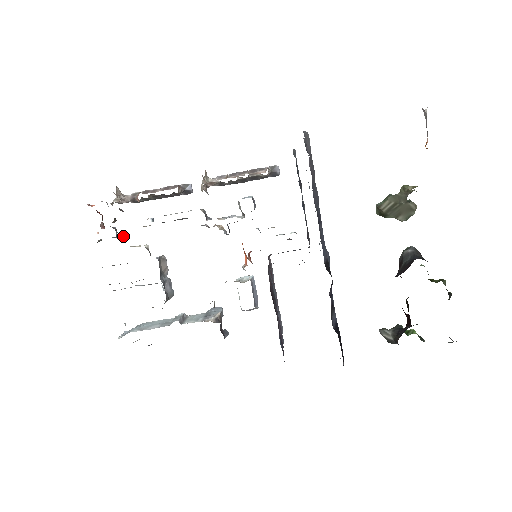
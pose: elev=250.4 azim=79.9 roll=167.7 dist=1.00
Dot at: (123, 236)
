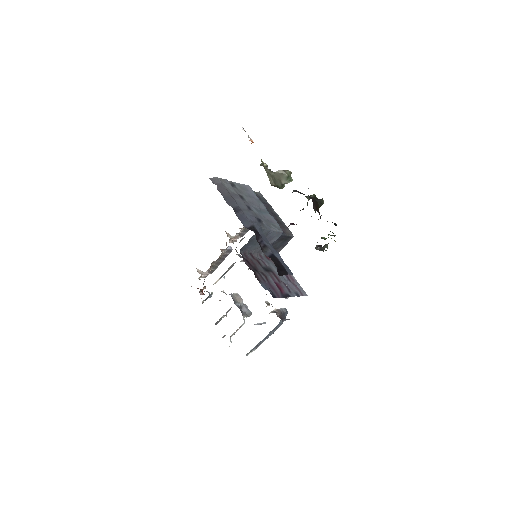
Dot at: (211, 293)
